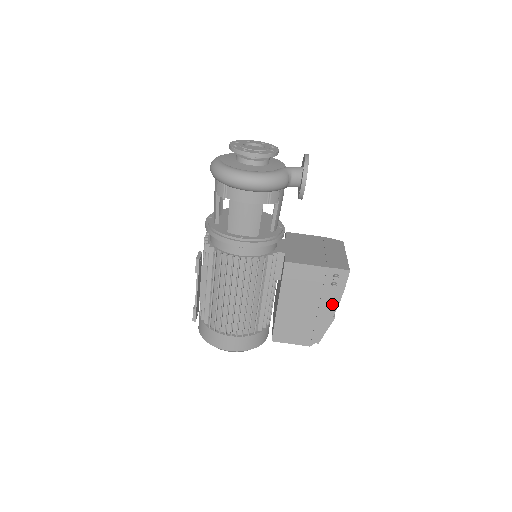
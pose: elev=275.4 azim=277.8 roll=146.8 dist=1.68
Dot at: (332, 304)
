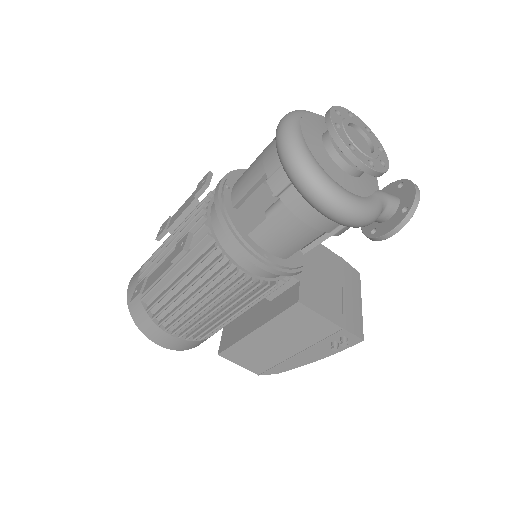
Dot at: (316, 356)
